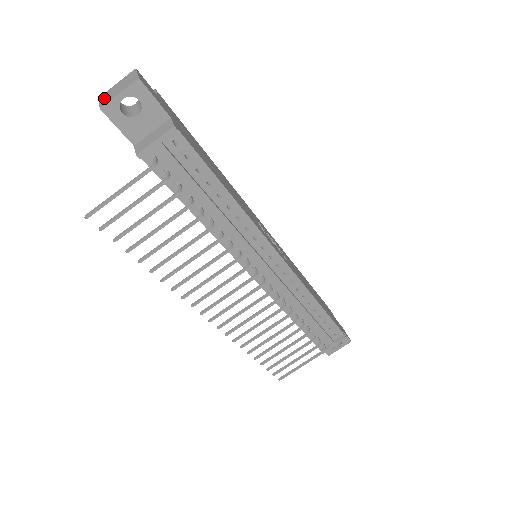
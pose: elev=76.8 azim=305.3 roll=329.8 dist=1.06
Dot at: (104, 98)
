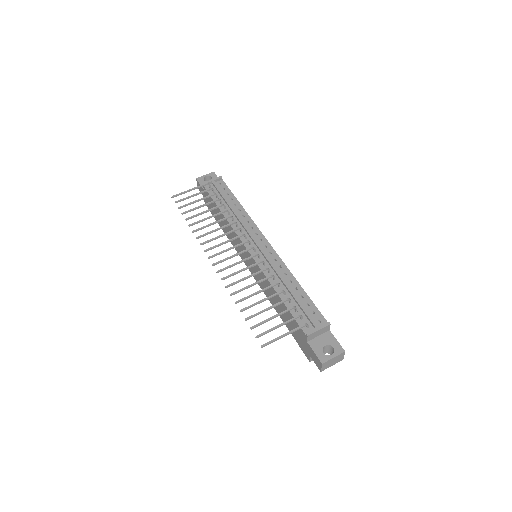
Dot at: occluded
